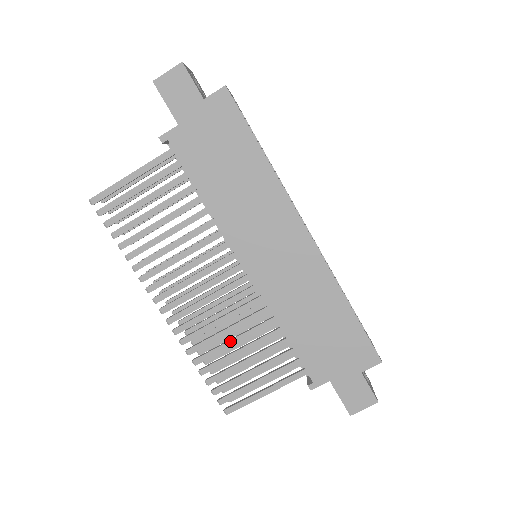
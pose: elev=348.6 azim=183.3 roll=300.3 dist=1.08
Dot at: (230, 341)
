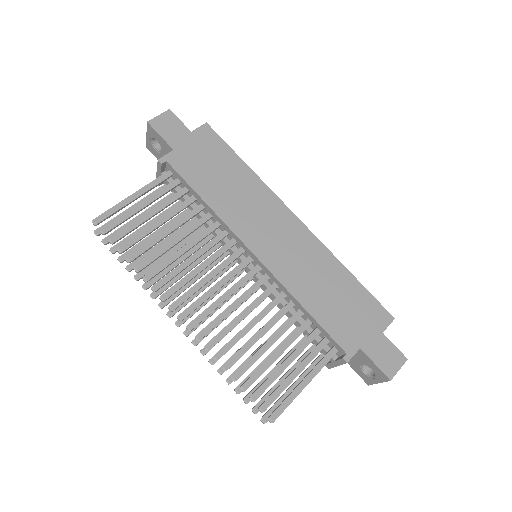
Dot at: (256, 334)
